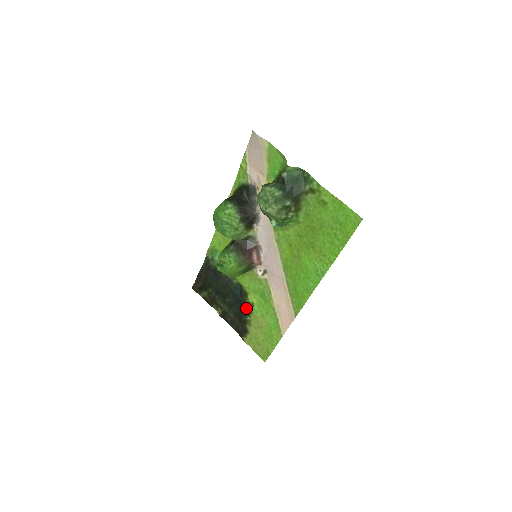
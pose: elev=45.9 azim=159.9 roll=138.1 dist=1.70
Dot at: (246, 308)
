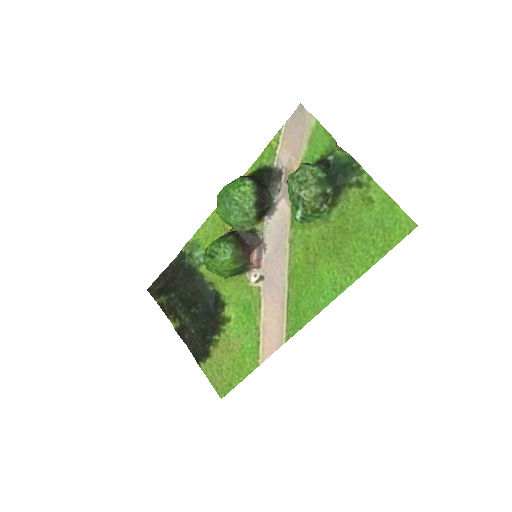
Dot at: (217, 323)
